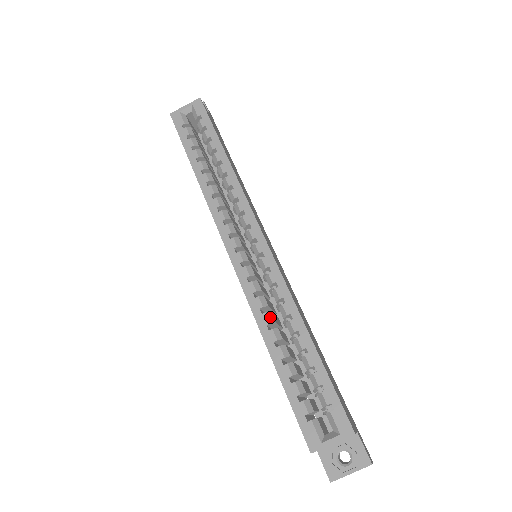
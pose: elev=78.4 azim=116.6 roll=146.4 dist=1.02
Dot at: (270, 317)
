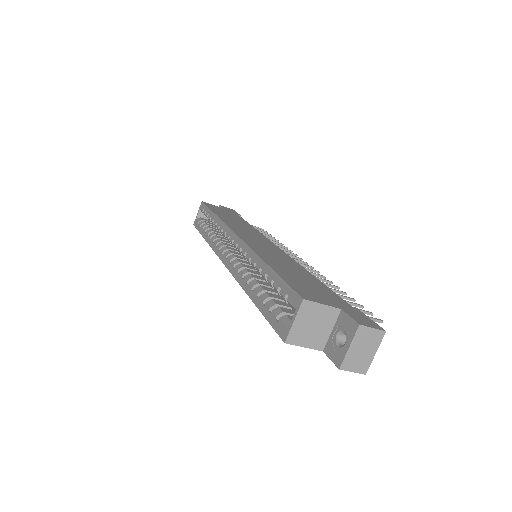
Dot at: (248, 277)
